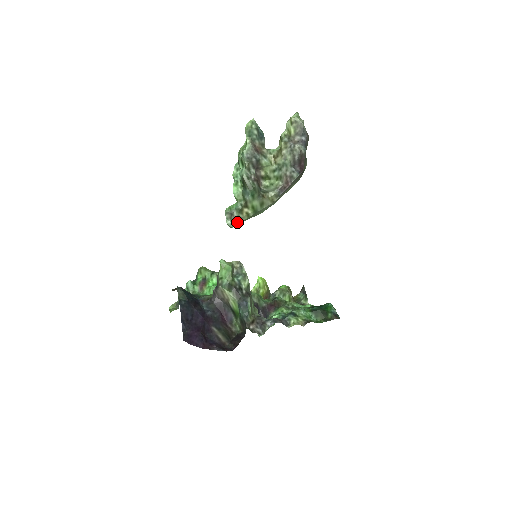
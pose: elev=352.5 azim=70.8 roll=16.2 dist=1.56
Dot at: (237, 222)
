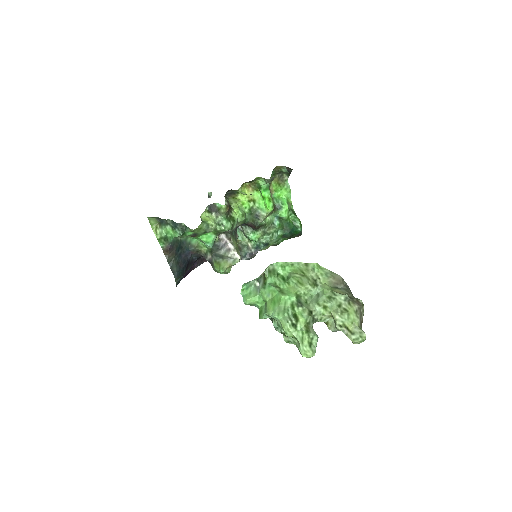
Dot at: occluded
